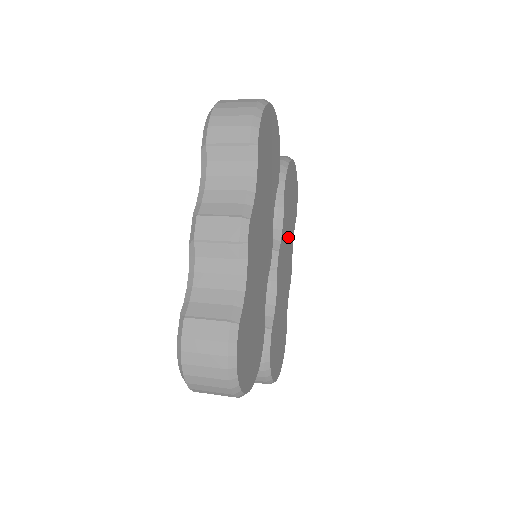
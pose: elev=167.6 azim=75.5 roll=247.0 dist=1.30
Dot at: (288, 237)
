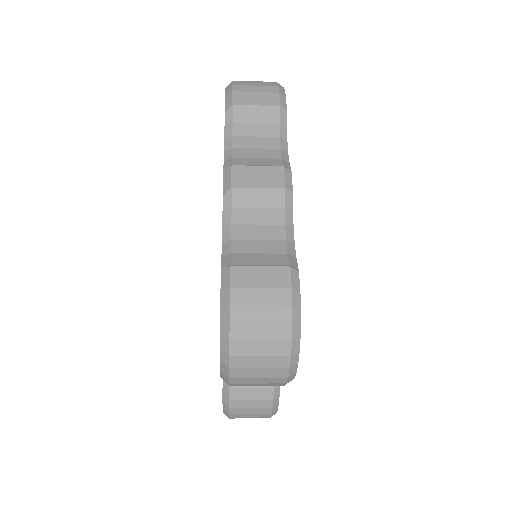
Dot at: occluded
